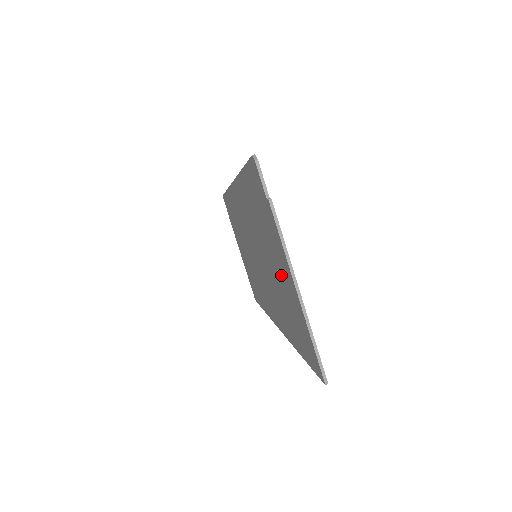
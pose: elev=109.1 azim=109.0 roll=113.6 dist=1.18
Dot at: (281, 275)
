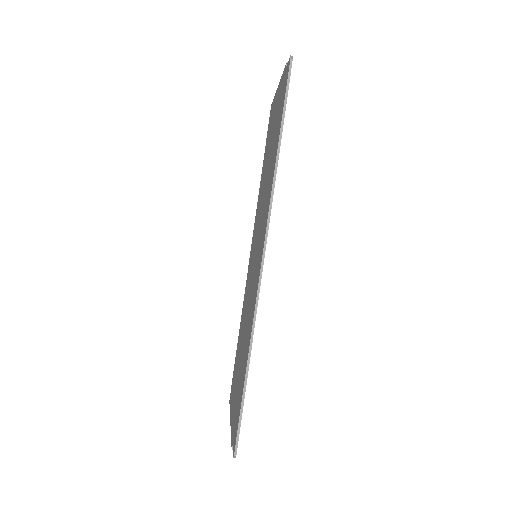
Dot at: (236, 386)
